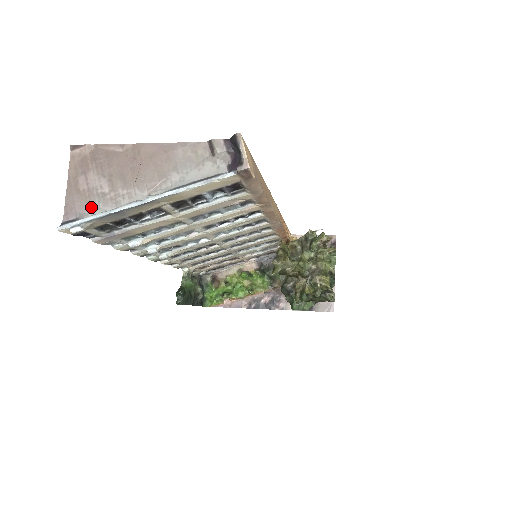
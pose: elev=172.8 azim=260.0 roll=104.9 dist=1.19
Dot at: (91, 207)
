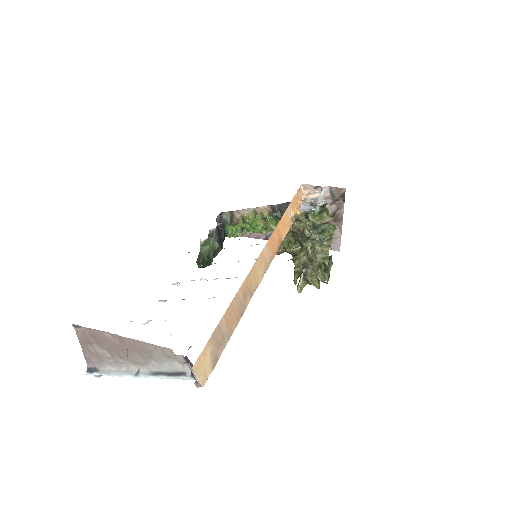
Dot at: (103, 363)
